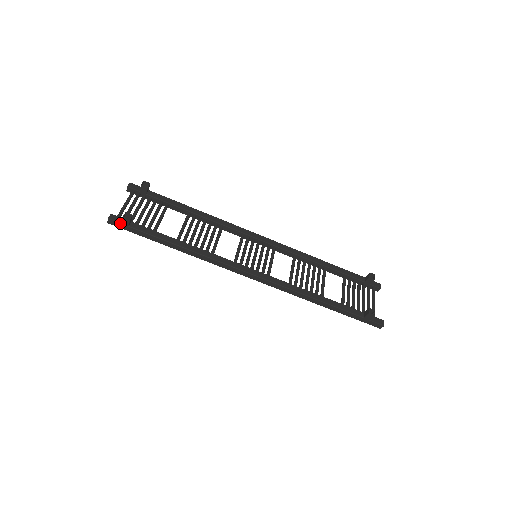
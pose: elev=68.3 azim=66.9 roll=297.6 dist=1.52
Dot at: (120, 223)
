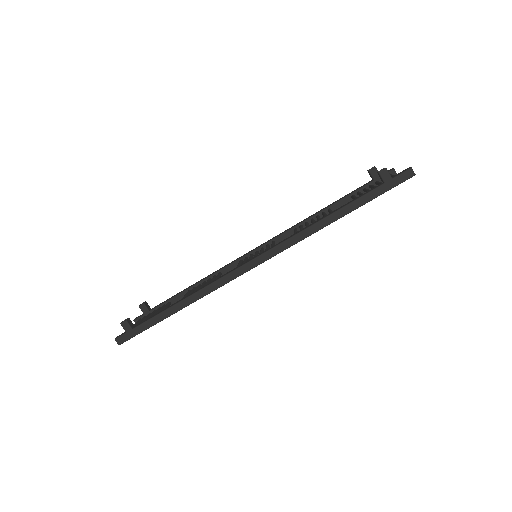
Dot at: (125, 333)
